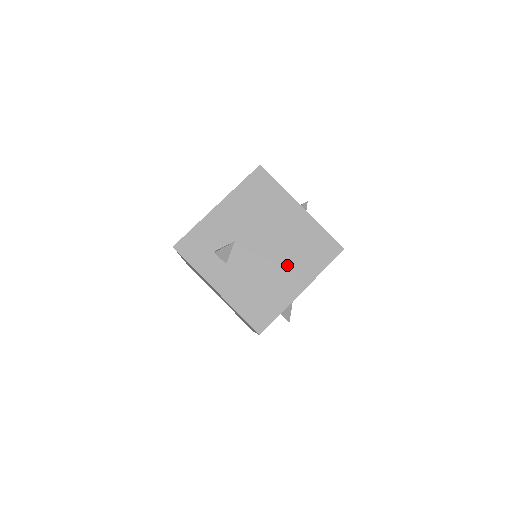
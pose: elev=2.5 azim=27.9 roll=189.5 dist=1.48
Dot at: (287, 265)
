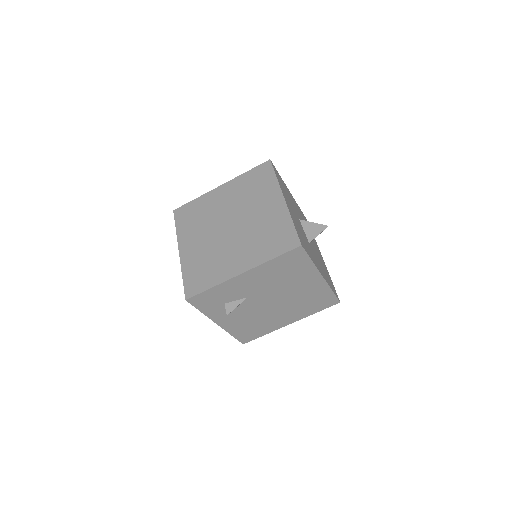
Dot at: (286, 311)
